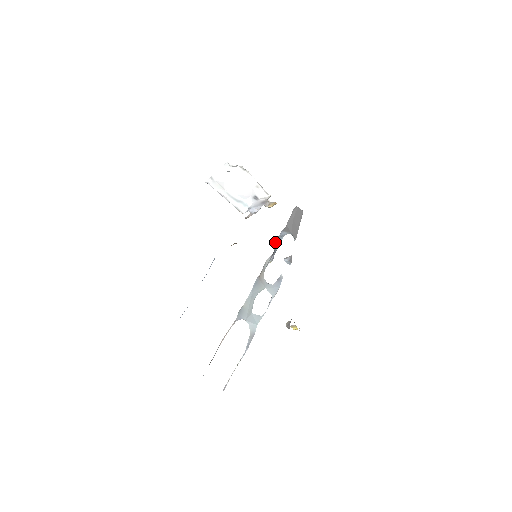
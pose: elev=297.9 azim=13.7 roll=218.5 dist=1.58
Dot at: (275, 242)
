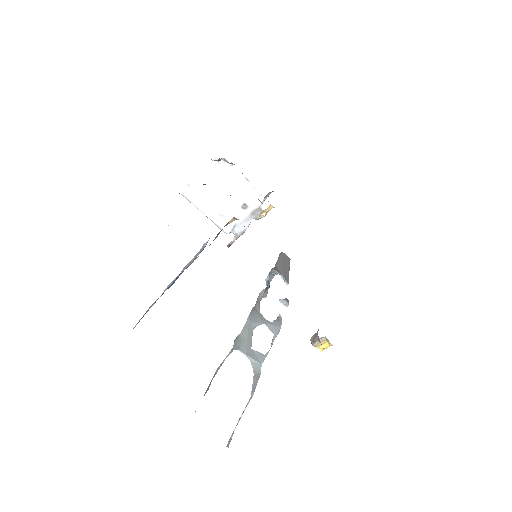
Dot at: occluded
